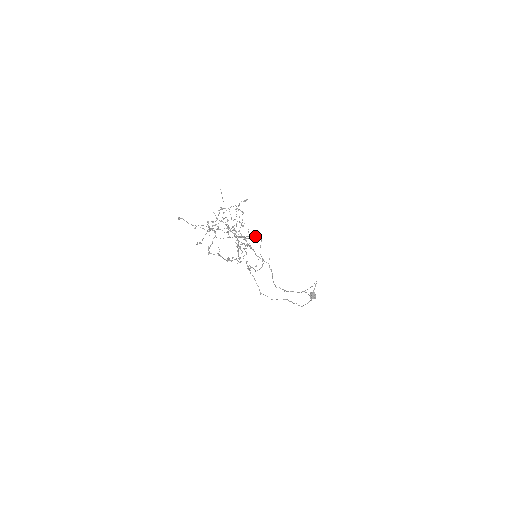
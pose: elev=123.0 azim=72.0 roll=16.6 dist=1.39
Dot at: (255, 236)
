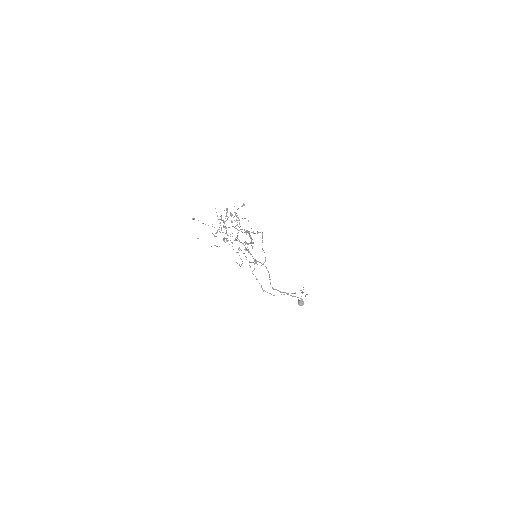
Dot at: (258, 232)
